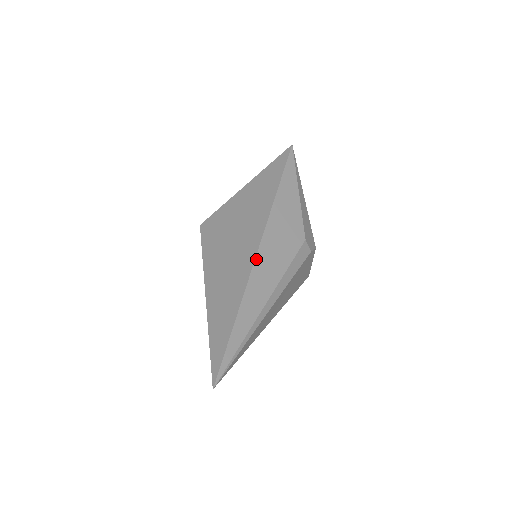
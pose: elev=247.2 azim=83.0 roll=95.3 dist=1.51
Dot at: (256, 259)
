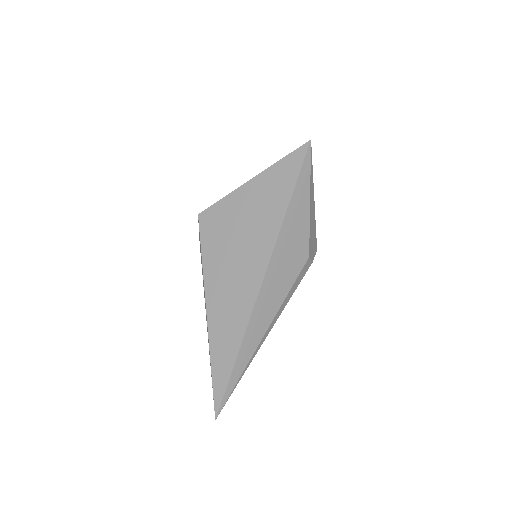
Dot at: (259, 294)
